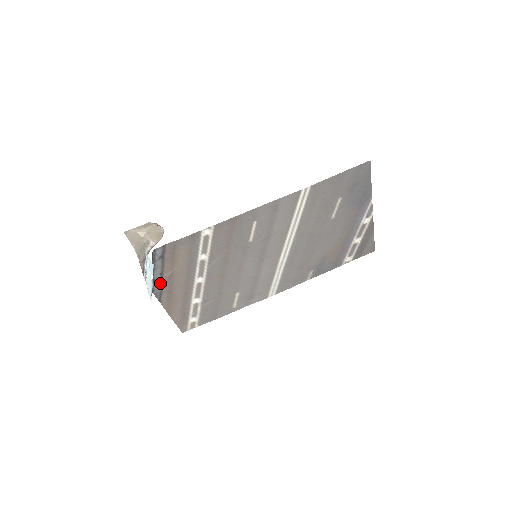
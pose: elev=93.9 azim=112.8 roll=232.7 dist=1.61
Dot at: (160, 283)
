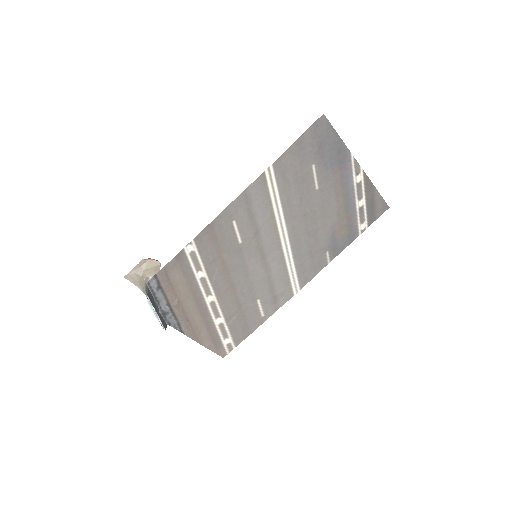
Dot at: (172, 314)
